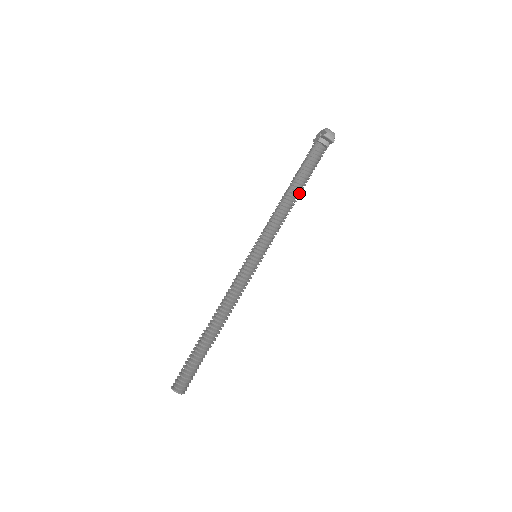
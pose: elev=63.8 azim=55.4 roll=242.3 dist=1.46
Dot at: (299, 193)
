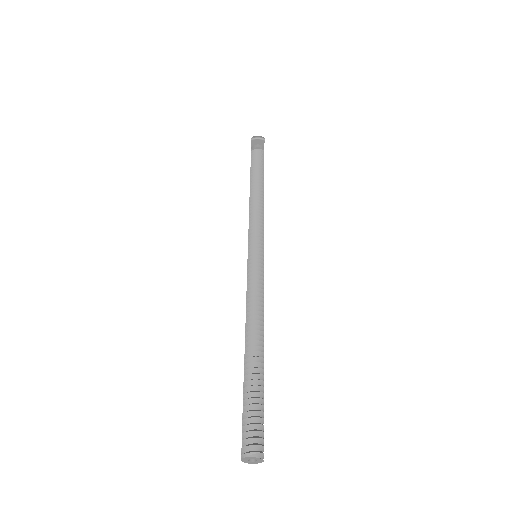
Dot at: (262, 187)
